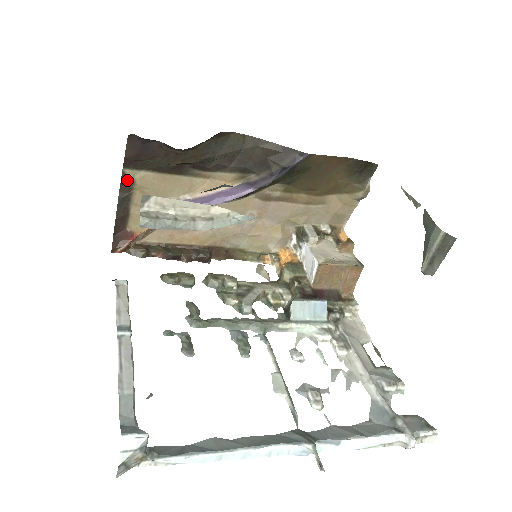
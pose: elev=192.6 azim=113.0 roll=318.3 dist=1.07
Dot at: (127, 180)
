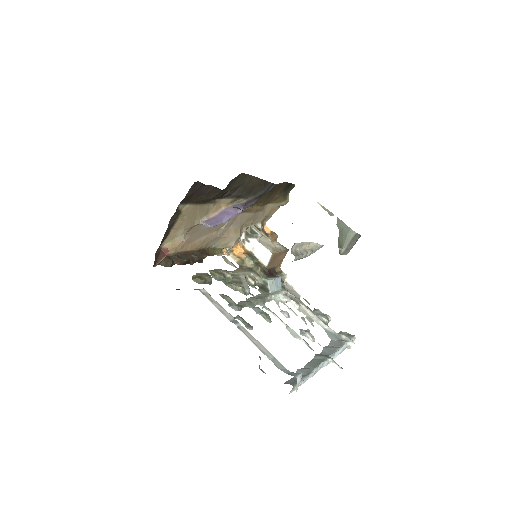
Dot at: (178, 212)
